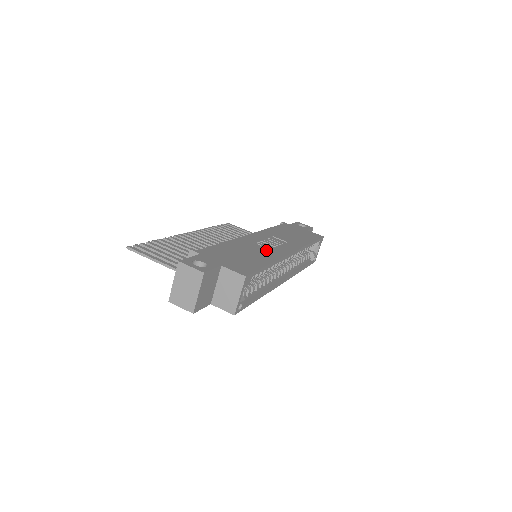
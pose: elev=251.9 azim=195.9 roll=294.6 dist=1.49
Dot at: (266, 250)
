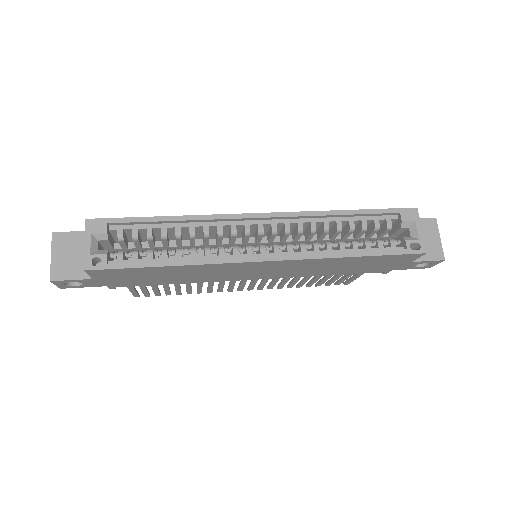
Dot at: occluded
